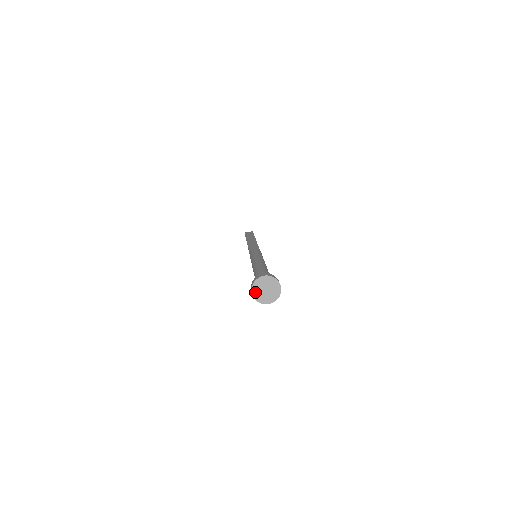
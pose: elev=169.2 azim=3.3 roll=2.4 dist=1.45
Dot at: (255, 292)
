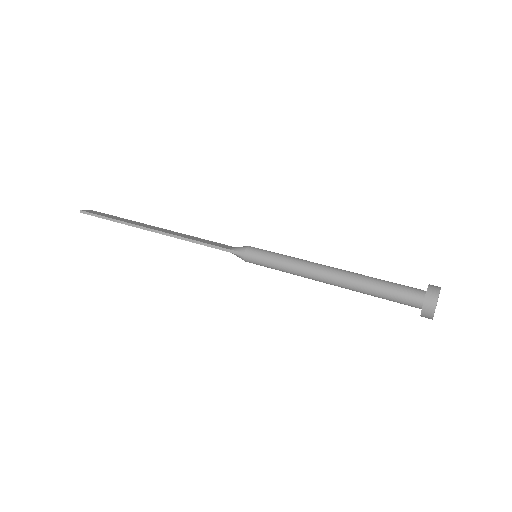
Dot at: occluded
